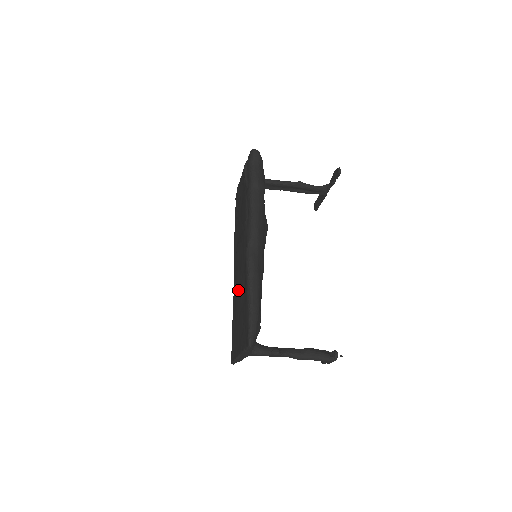
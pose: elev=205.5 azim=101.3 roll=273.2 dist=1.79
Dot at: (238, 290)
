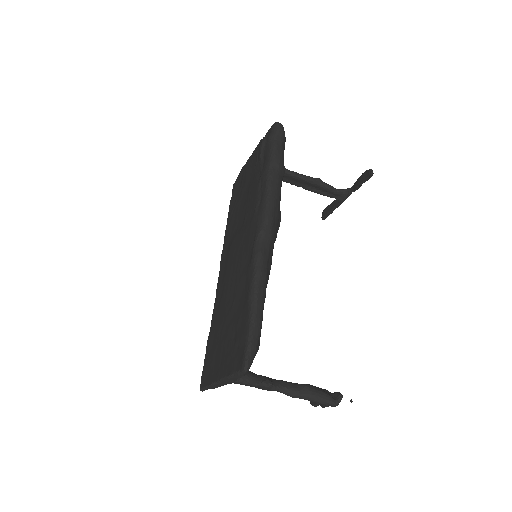
Dot at: (228, 295)
